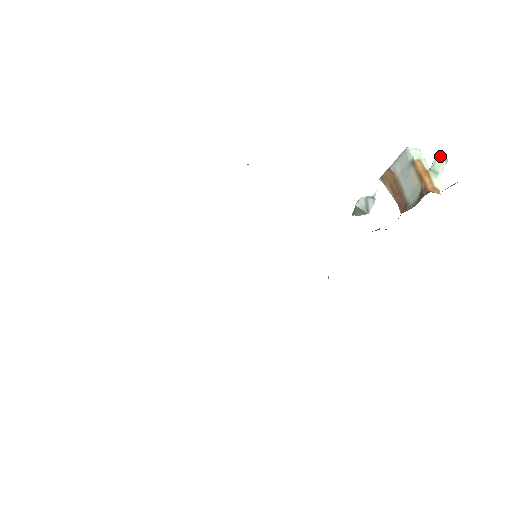
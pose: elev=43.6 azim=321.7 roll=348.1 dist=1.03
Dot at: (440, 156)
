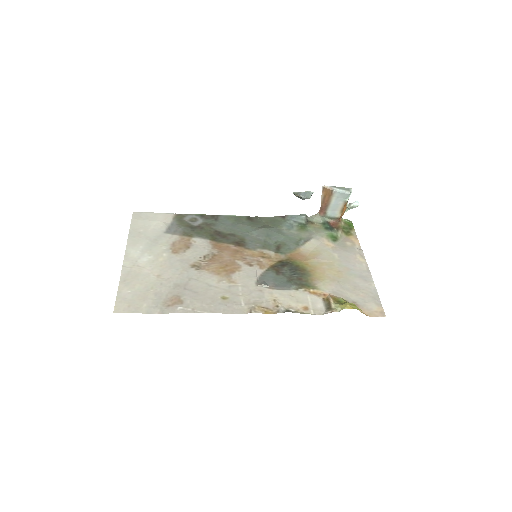
Dot at: (357, 206)
